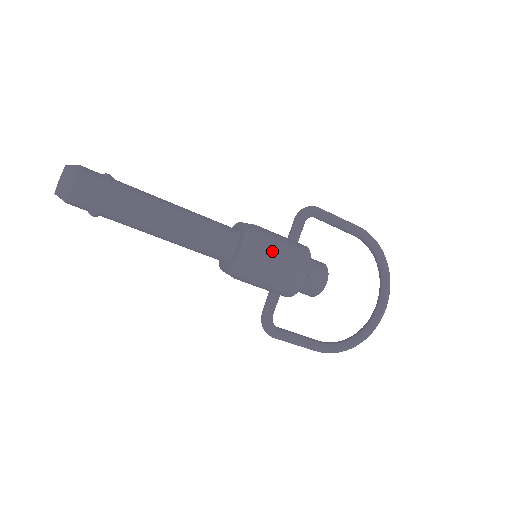
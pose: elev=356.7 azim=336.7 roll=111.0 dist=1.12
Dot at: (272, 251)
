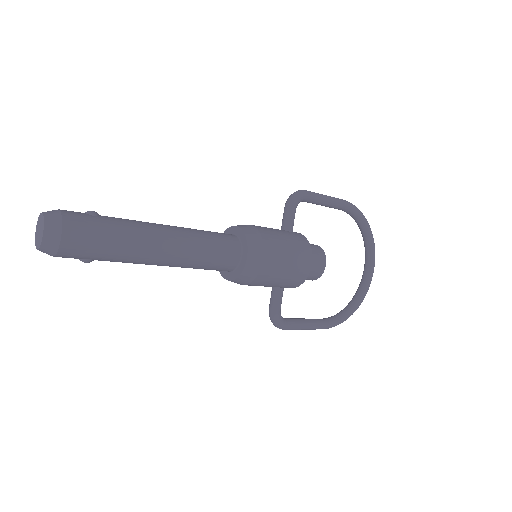
Dot at: (277, 252)
